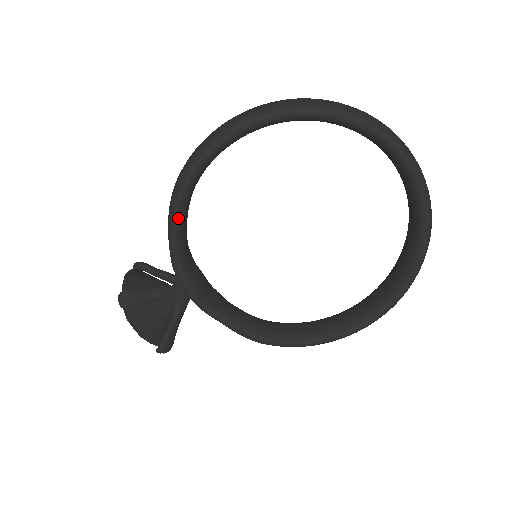
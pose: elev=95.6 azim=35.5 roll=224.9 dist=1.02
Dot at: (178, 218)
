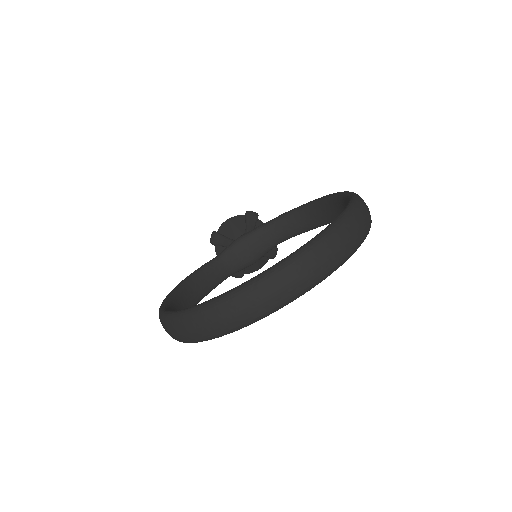
Dot at: occluded
